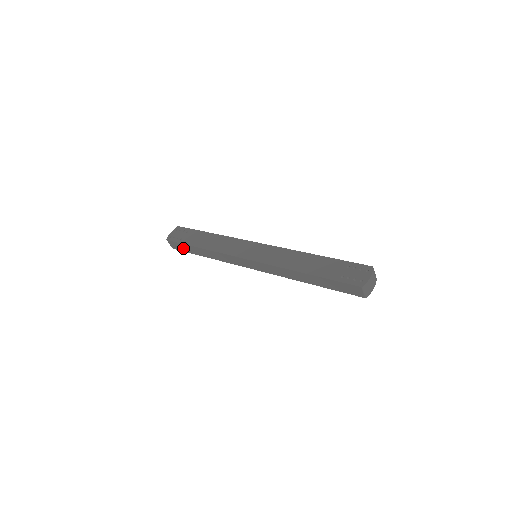
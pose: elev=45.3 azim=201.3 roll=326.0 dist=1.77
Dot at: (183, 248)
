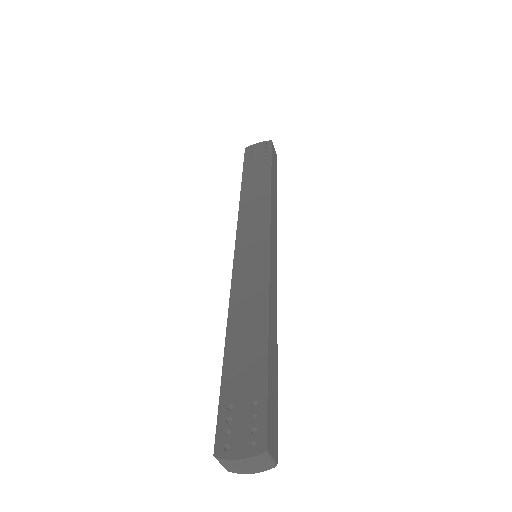
Dot at: occluded
